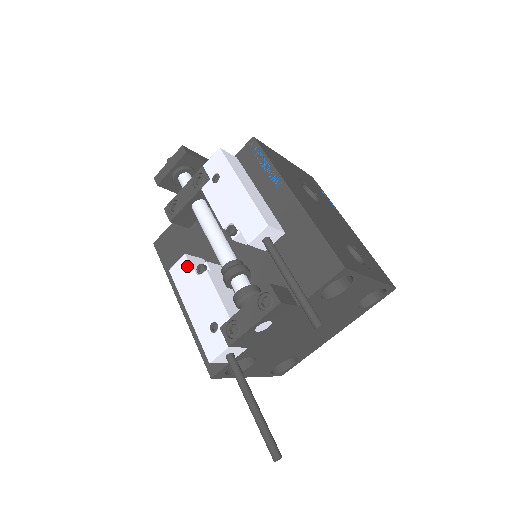
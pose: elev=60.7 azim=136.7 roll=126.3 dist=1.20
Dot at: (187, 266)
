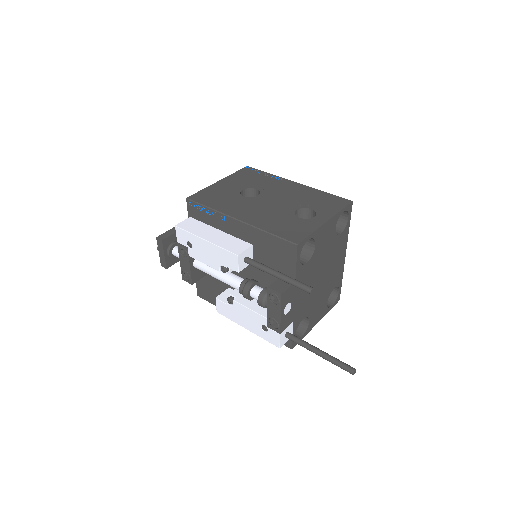
Dot at: (223, 304)
